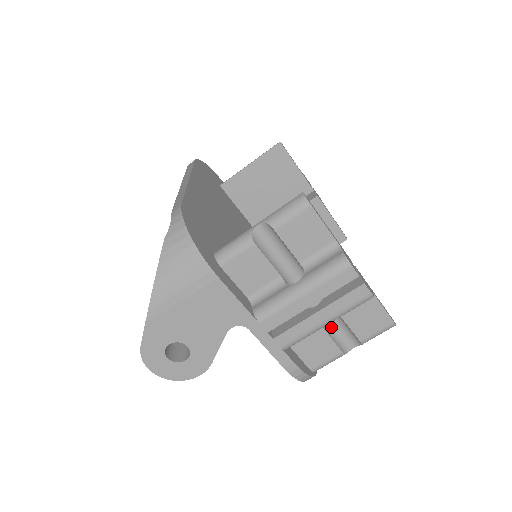
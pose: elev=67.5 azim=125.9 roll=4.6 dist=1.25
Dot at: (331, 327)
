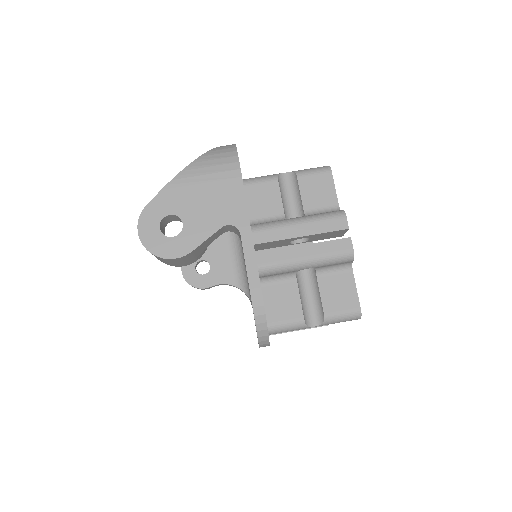
Dot at: (303, 291)
